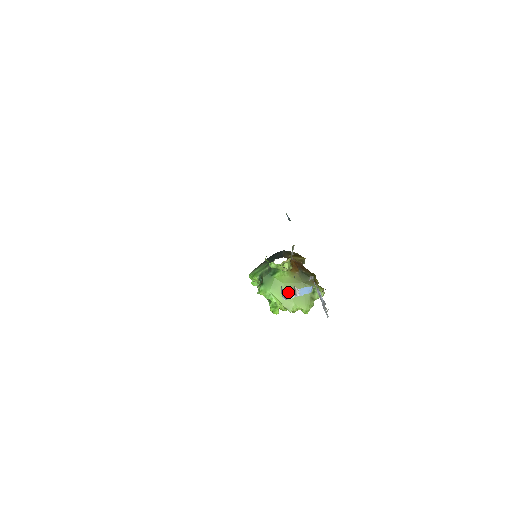
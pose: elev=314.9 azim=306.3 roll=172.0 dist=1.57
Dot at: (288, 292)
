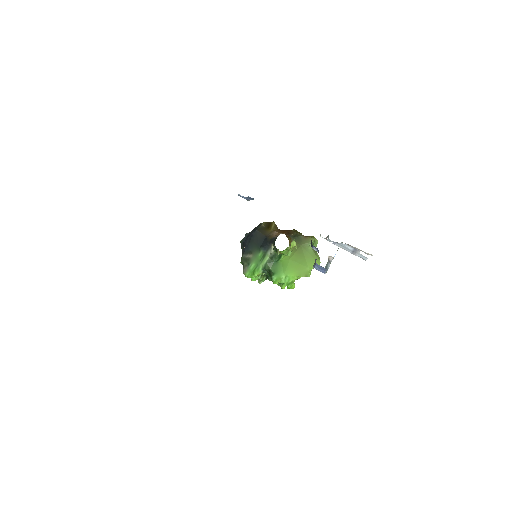
Dot at: (325, 266)
